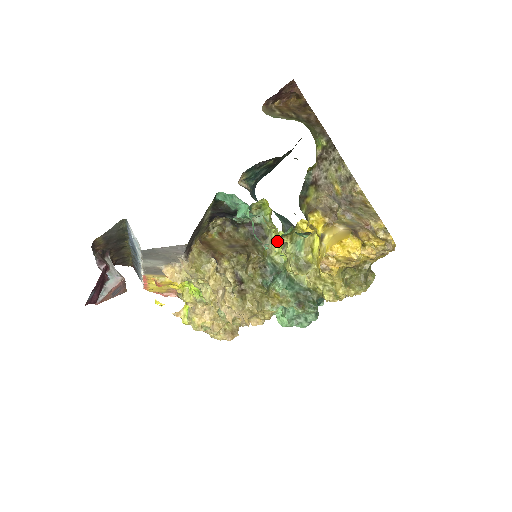
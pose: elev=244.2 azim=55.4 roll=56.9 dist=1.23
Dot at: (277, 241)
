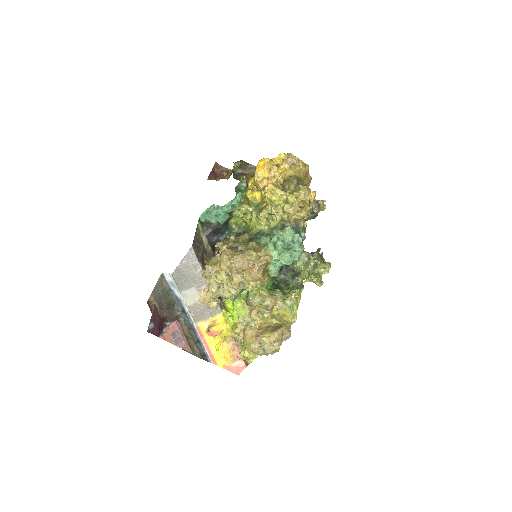
Dot at: (253, 226)
